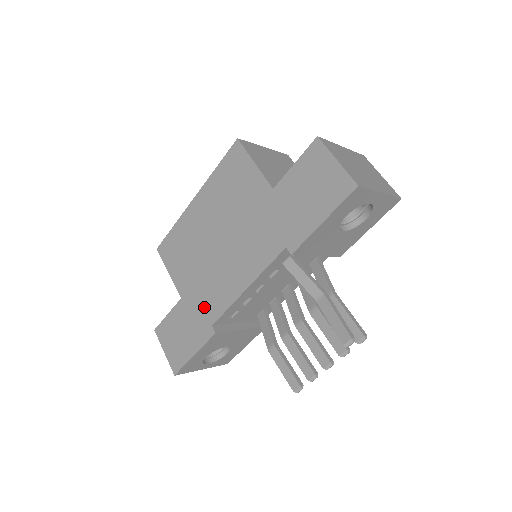
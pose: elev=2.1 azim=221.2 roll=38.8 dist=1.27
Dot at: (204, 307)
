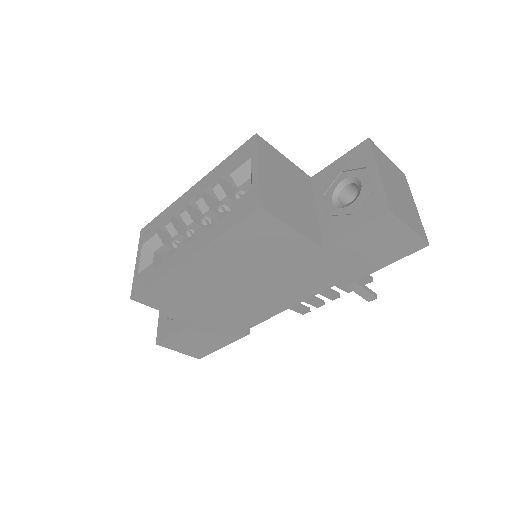
Dot at: (230, 324)
